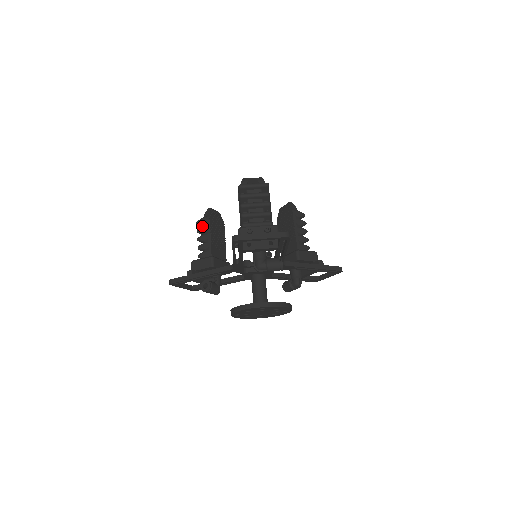
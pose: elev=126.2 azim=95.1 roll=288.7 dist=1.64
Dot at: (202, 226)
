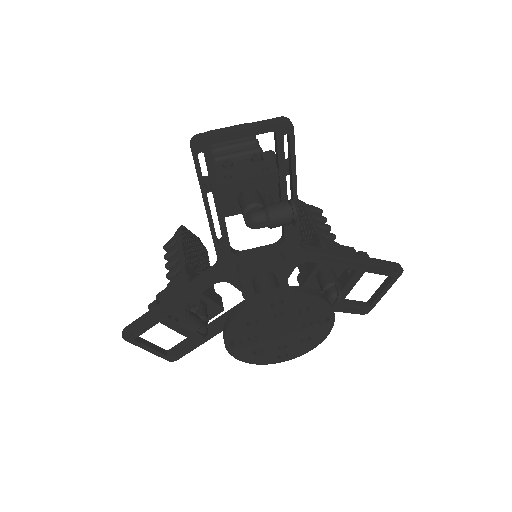
Dot at: (171, 247)
